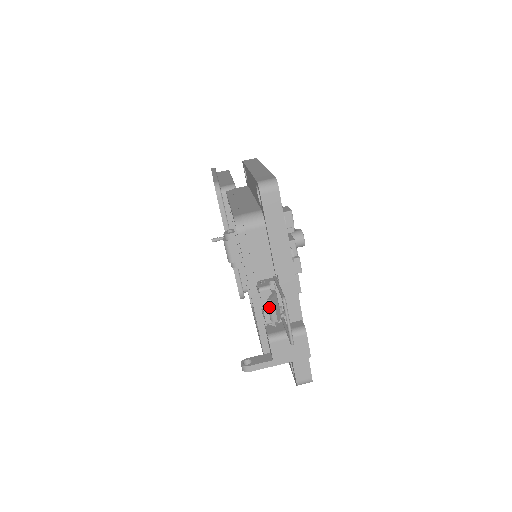
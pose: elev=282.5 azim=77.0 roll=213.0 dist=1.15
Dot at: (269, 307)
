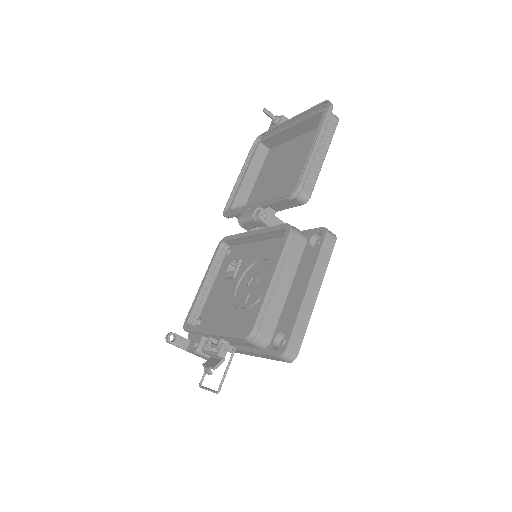
Dot at: (210, 368)
